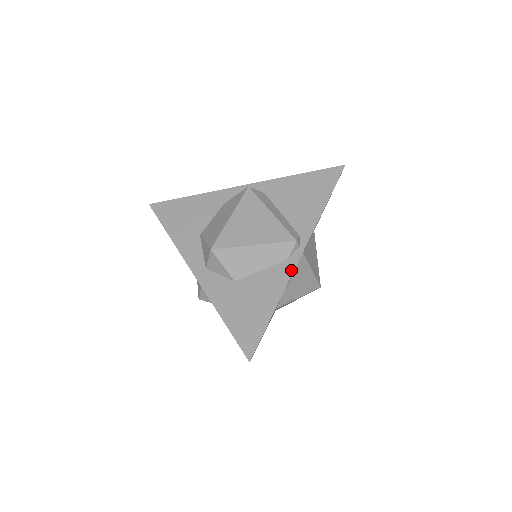
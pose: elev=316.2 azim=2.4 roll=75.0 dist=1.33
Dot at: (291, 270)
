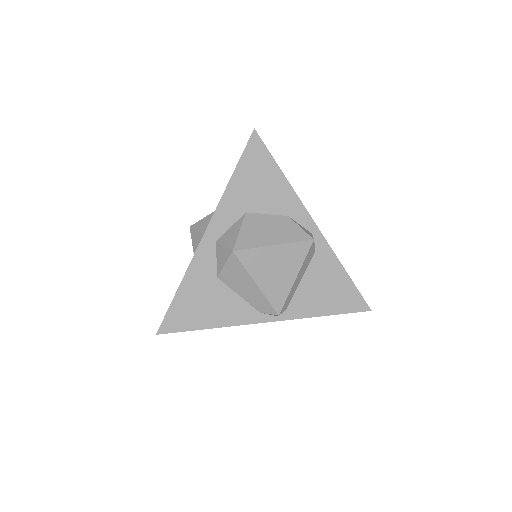
Dot at: (251, 321)
